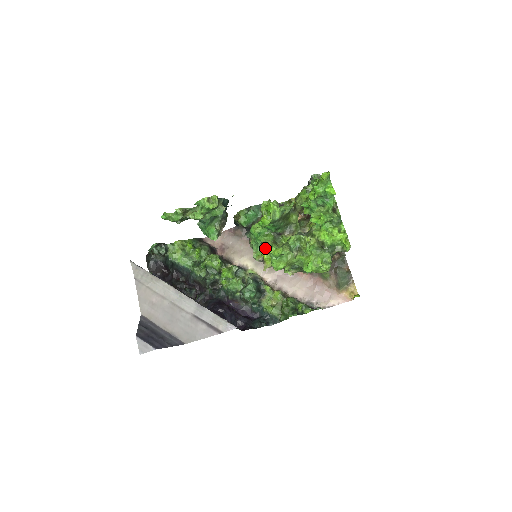
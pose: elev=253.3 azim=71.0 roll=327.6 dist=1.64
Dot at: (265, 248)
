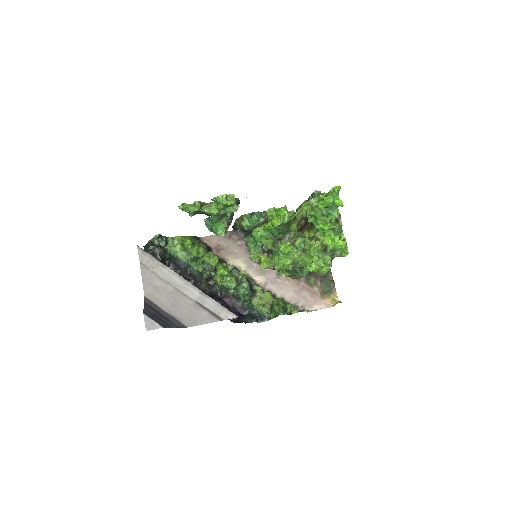
Dot at: (265, 250)
